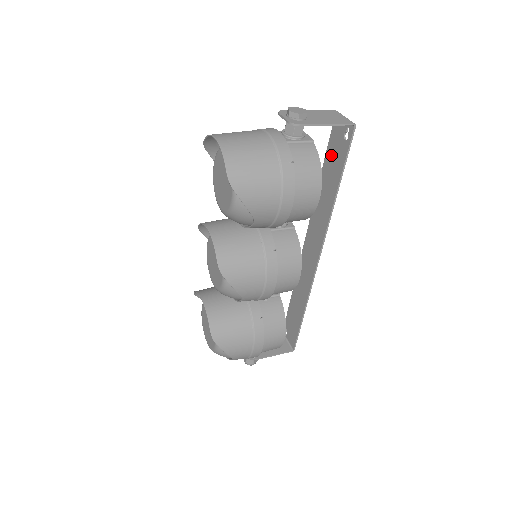
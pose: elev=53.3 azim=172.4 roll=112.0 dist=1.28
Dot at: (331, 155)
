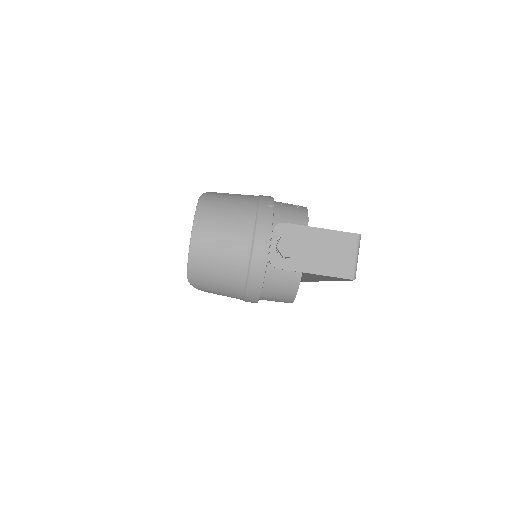
Dot at: occluded
